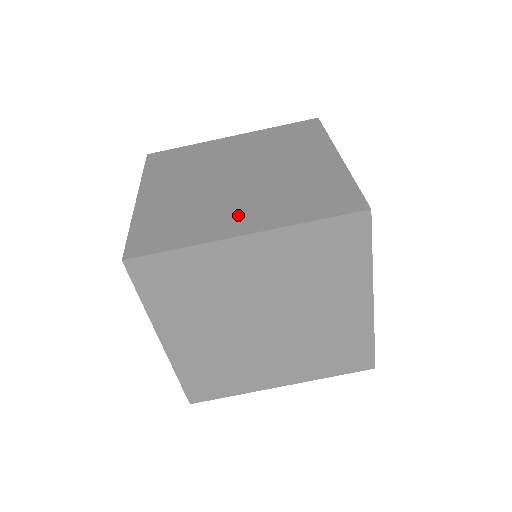
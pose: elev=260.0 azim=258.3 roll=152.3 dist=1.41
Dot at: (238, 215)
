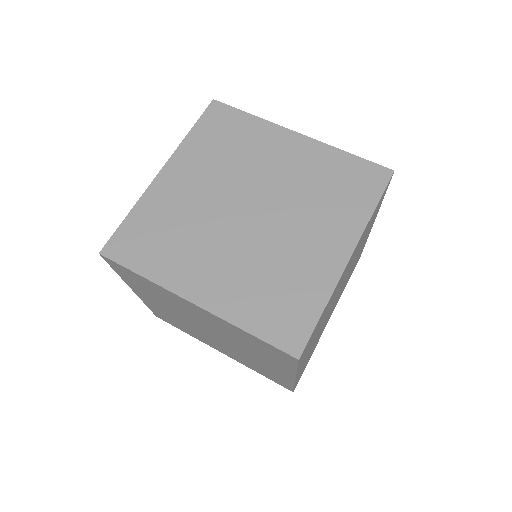
Dot at: occluded
